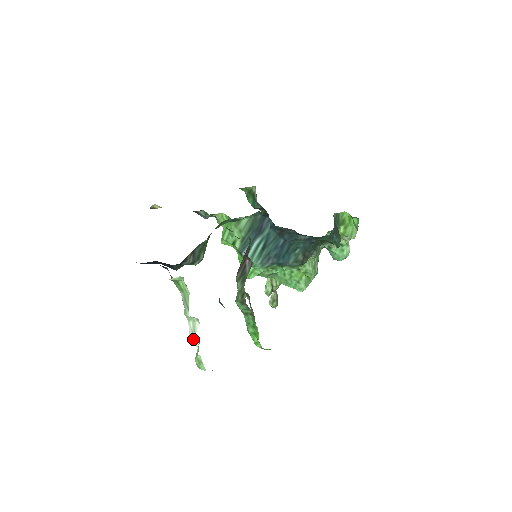
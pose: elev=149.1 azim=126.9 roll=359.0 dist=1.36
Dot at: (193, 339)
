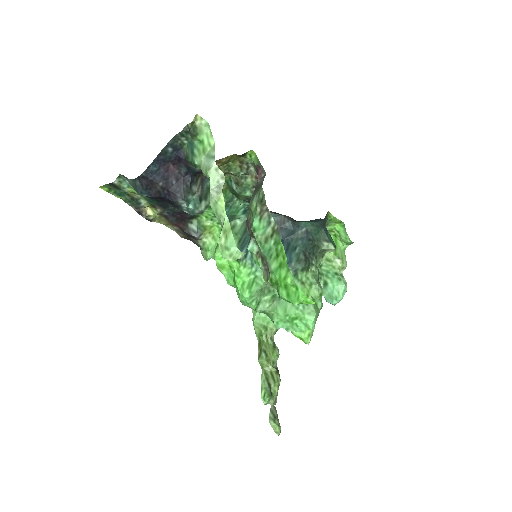
Dot at: (218, 199)
